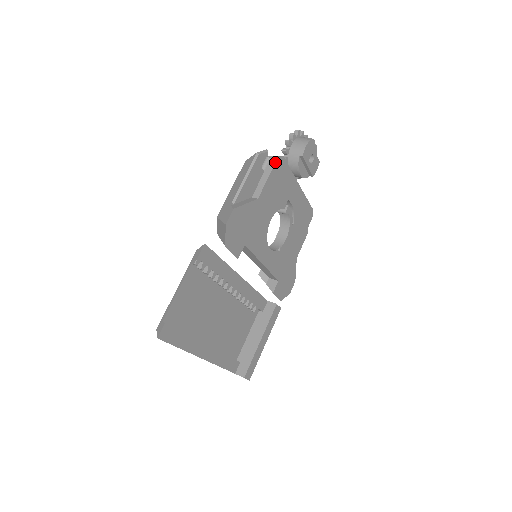
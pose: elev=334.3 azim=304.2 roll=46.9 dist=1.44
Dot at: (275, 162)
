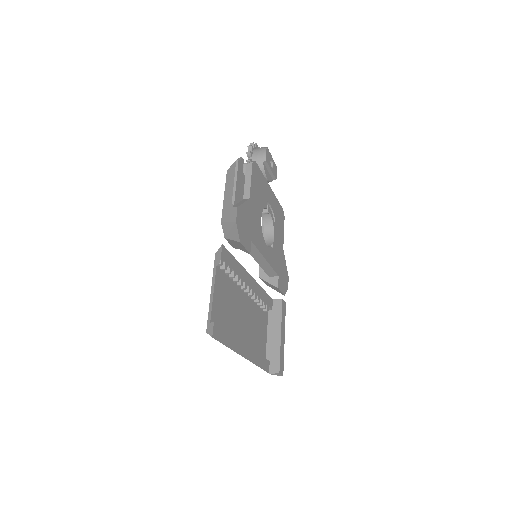
Dot at: (252, 166)
